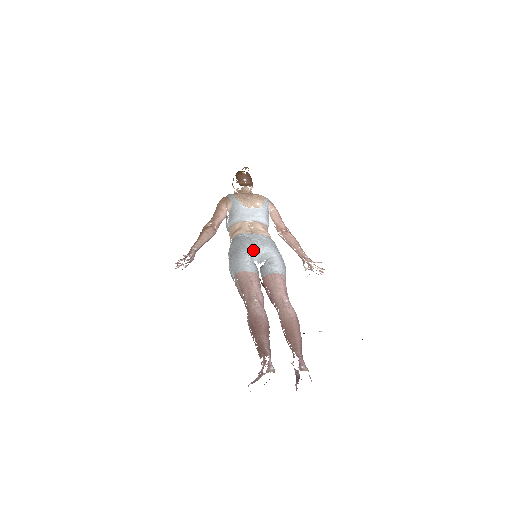
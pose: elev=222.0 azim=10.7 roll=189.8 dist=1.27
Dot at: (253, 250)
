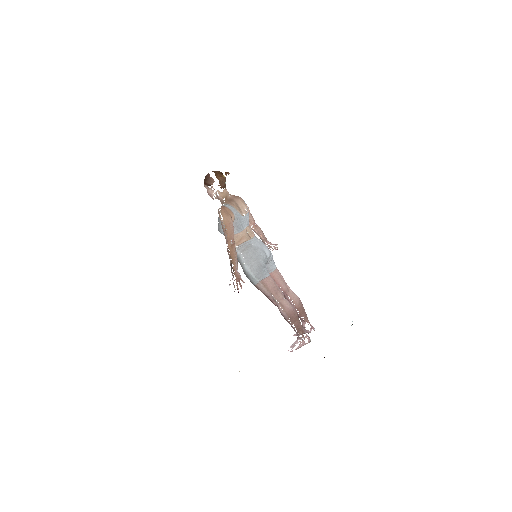
Dot at: (266, 258)
